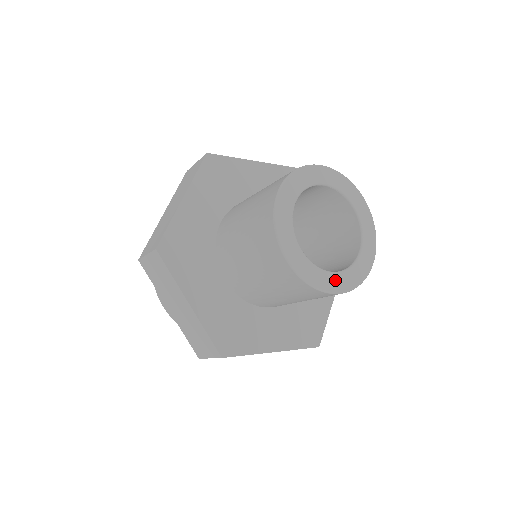
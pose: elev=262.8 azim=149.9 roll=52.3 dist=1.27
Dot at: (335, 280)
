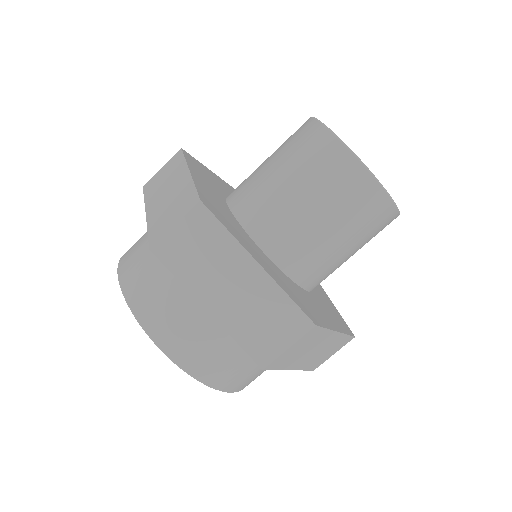
Dot at: occluded
